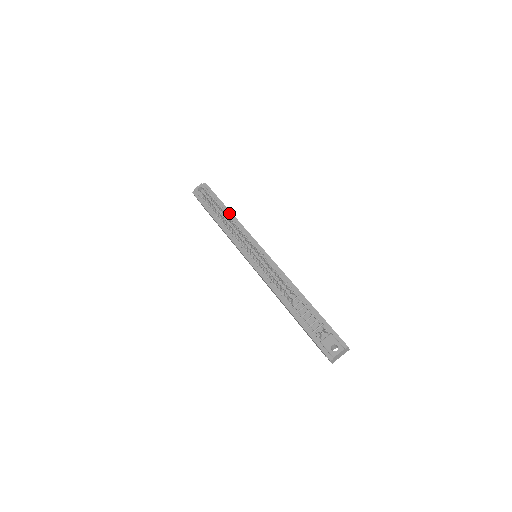
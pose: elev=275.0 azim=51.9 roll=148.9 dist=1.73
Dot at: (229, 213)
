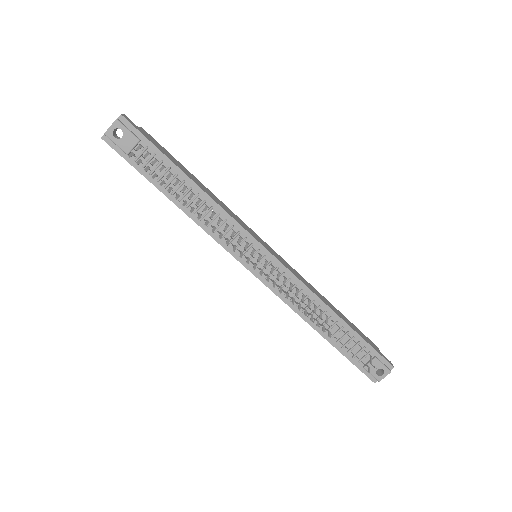
Dot at: (194, 187)
